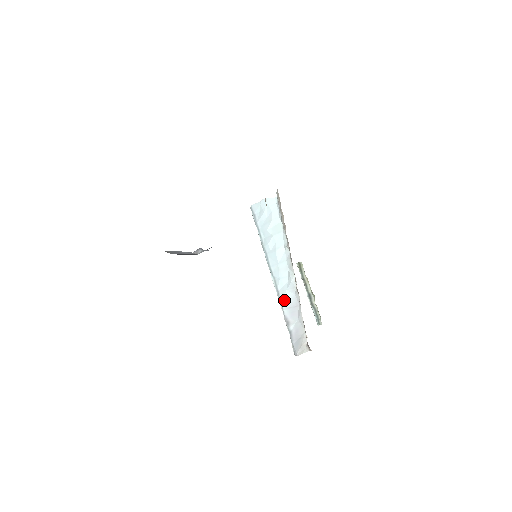
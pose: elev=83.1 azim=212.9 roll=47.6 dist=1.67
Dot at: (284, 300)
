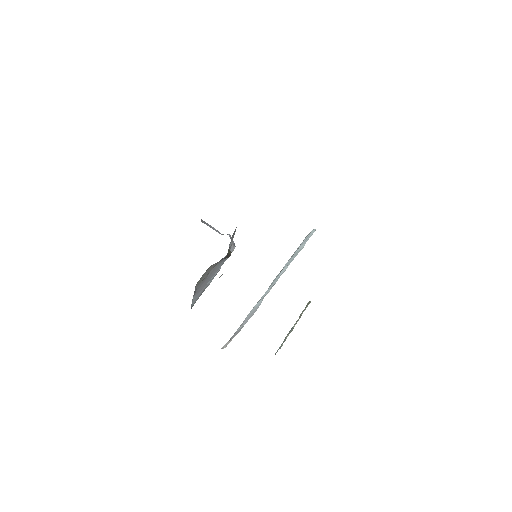
Dot at: (255, 306)
